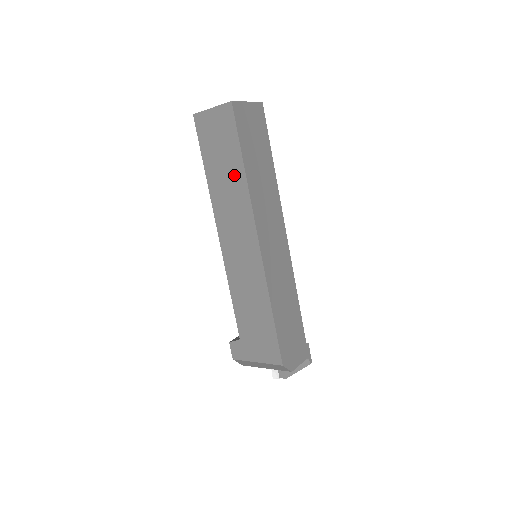
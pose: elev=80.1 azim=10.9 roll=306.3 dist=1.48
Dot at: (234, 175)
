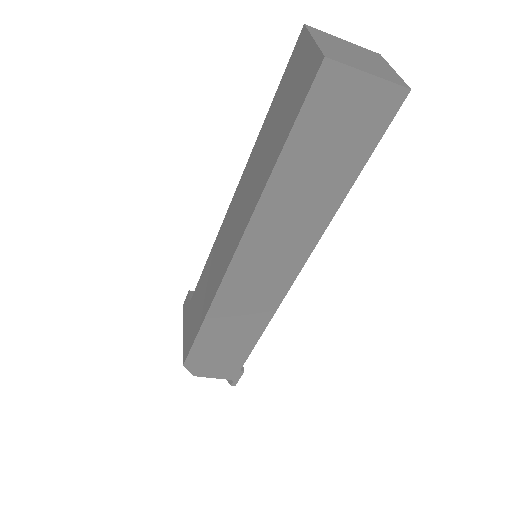
Dot at: (268, 159)
